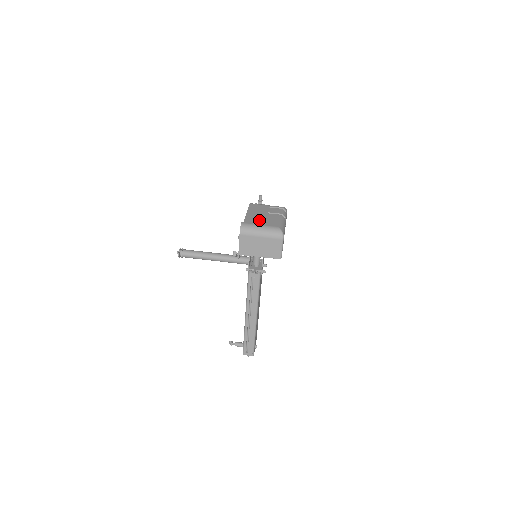
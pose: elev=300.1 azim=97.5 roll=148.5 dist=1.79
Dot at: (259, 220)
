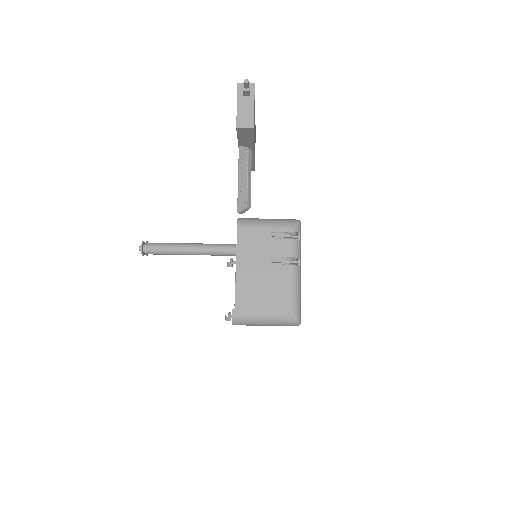
Dot at: (259, 294)
